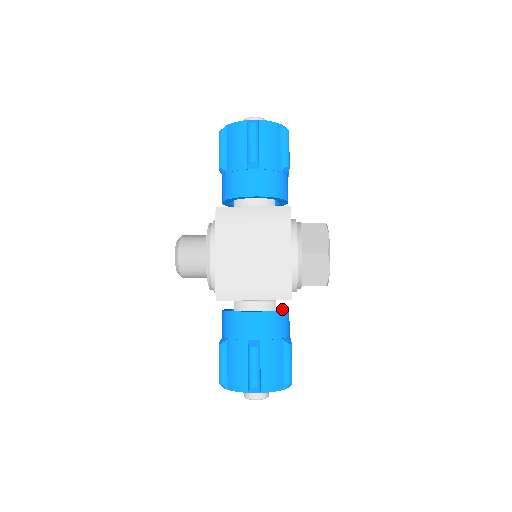
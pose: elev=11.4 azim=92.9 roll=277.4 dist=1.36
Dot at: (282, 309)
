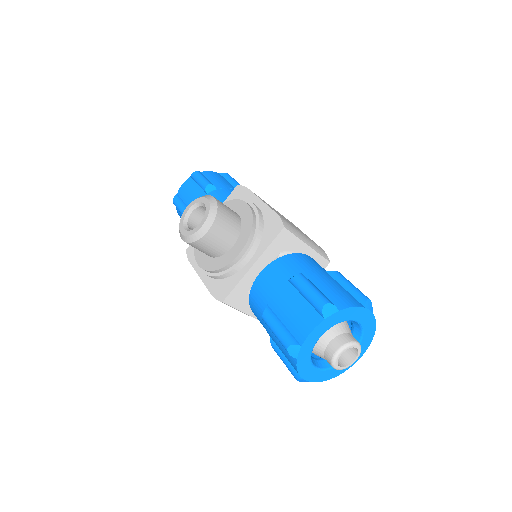
Dot at: occluded
